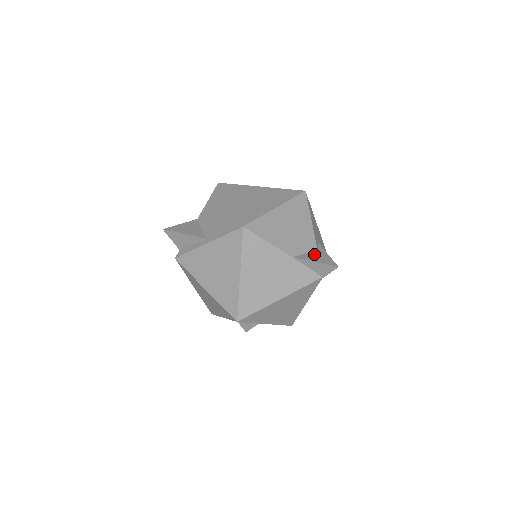
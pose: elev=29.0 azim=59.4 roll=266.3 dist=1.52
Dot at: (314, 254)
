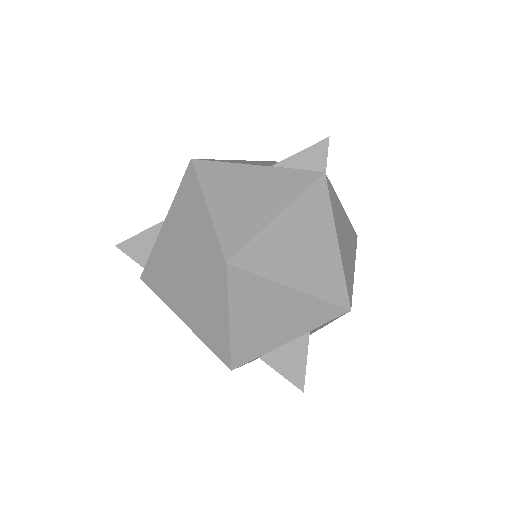
Dot at: occluded
